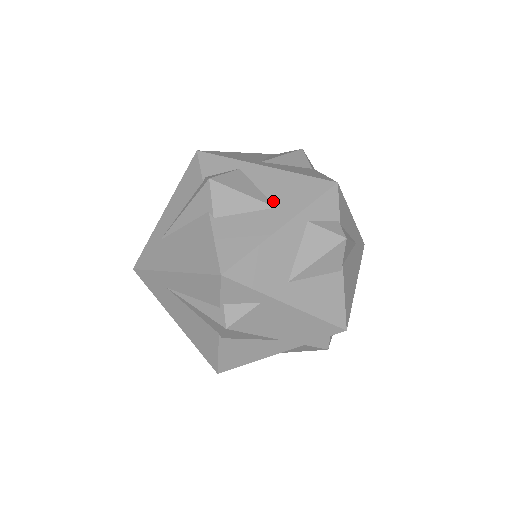
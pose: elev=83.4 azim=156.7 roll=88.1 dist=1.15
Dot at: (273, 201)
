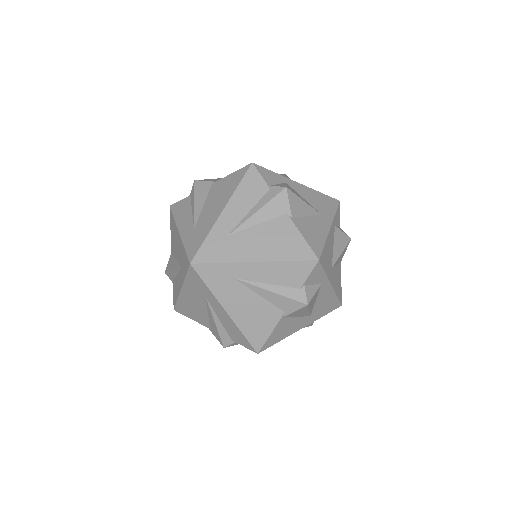
Dot at: (313, 312)
